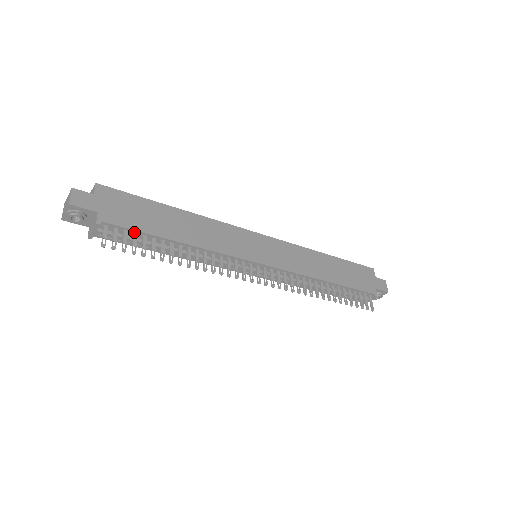
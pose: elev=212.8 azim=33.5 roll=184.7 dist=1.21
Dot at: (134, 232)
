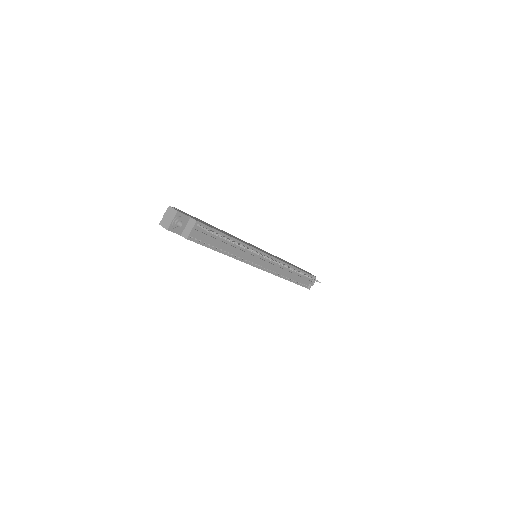
Dot at: (211, 230)
